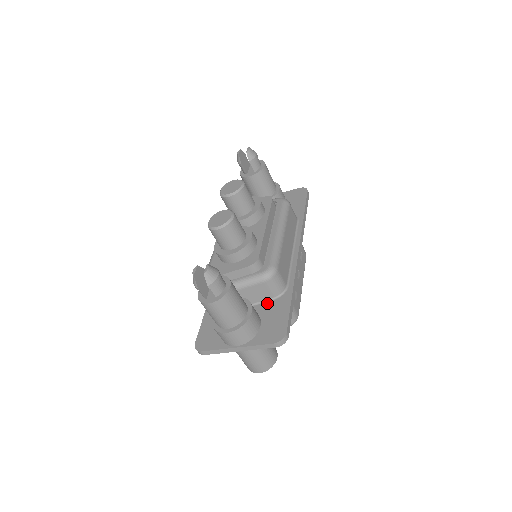
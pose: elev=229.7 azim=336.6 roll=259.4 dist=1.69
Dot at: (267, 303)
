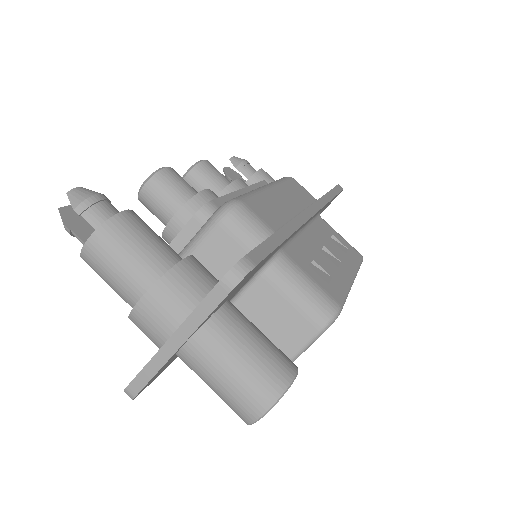
Dot at: occluded
